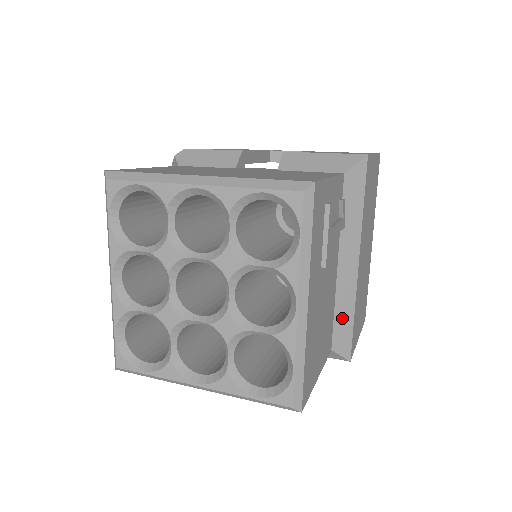
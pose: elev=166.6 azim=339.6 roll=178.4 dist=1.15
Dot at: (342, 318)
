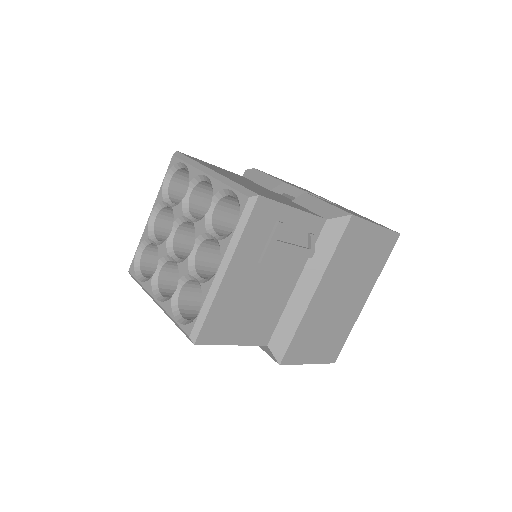
Dot at: (285, 326)
